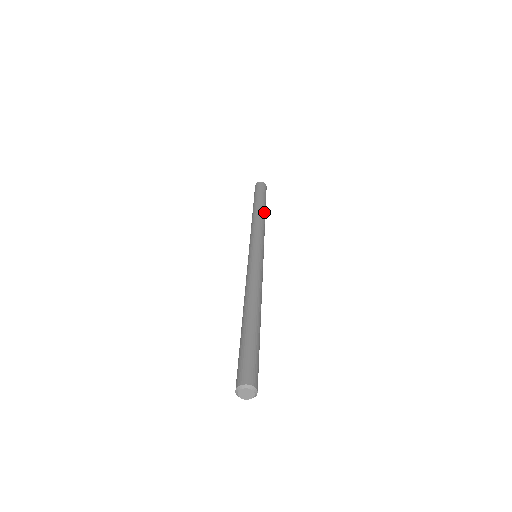
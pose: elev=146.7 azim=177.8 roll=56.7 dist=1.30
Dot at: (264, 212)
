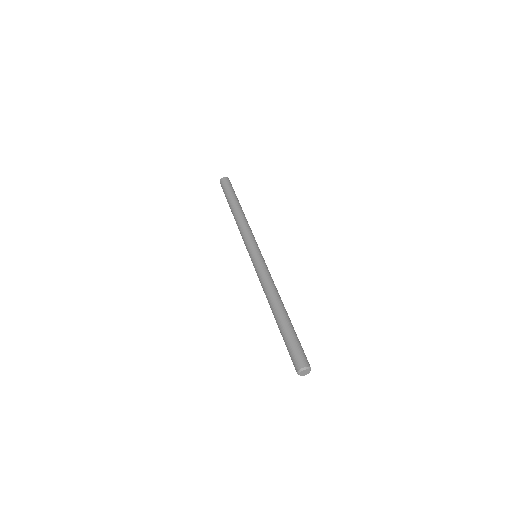
Dot at: (239, 209)
